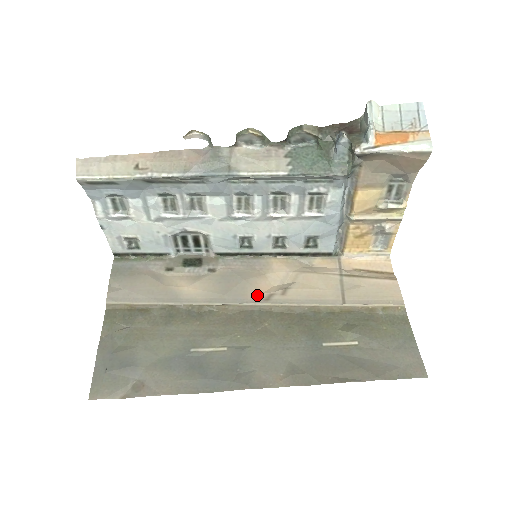
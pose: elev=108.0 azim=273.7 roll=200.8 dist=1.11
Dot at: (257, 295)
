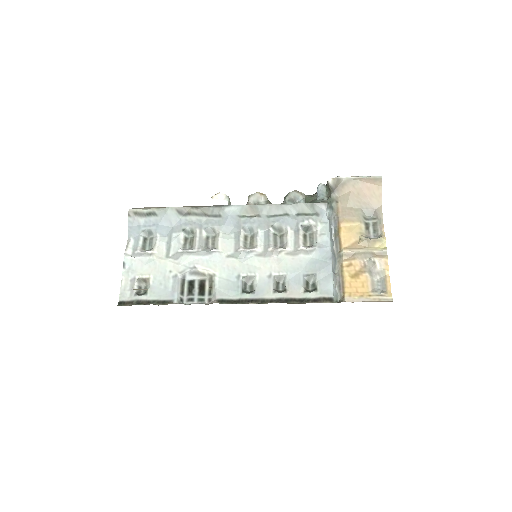
Dot at: occluded
